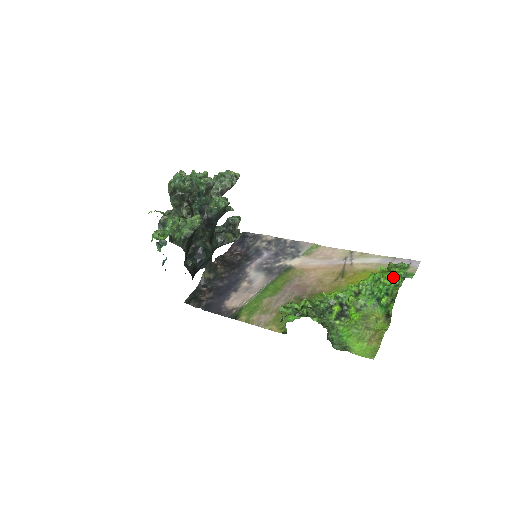
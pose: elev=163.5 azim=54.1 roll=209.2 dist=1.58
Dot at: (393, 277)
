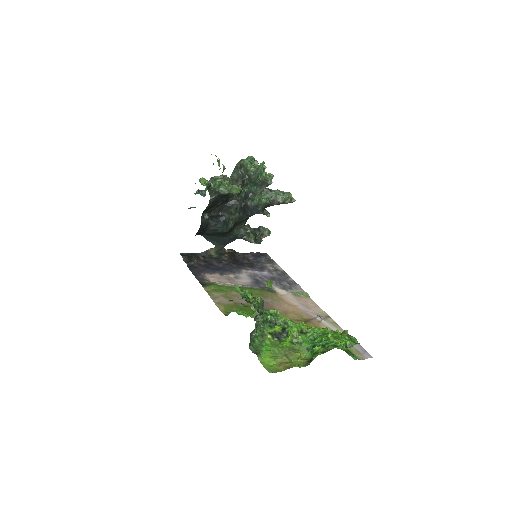
Dot at: (339, 339)
